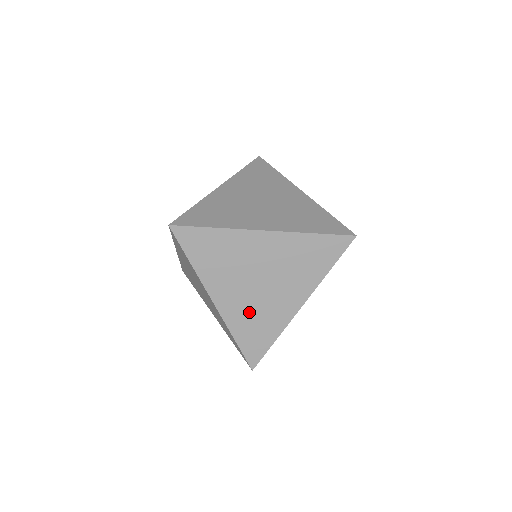
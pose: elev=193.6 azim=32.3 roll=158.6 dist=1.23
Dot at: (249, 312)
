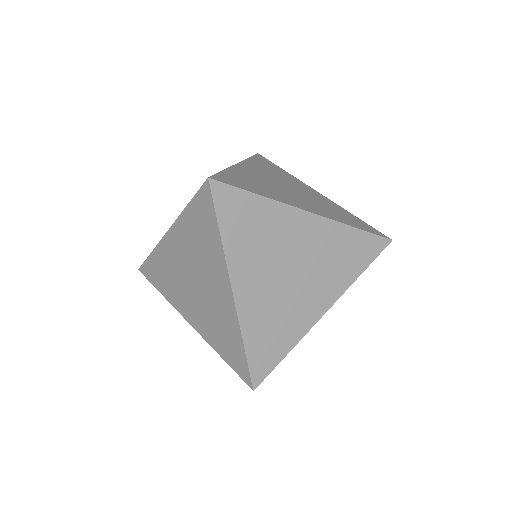
Dot at: (269, 311)
